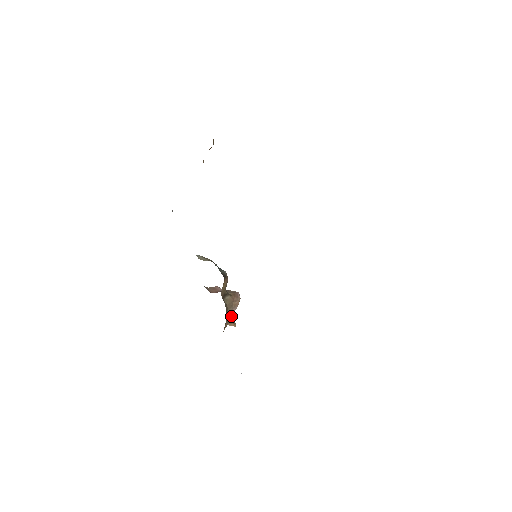
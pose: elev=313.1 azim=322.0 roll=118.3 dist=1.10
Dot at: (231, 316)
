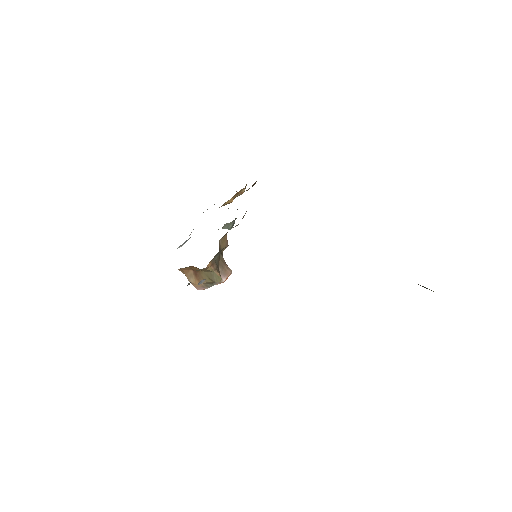
Dot at: occluded
